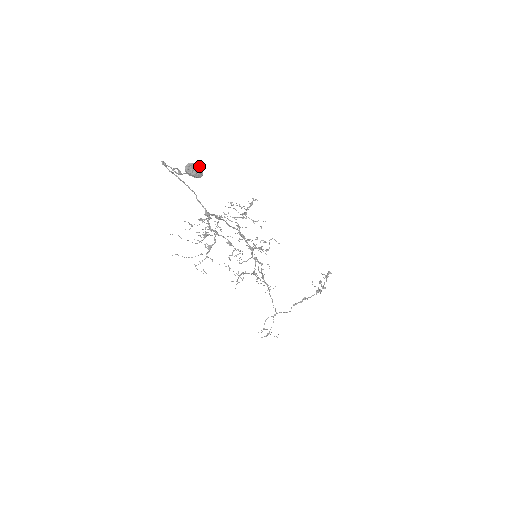
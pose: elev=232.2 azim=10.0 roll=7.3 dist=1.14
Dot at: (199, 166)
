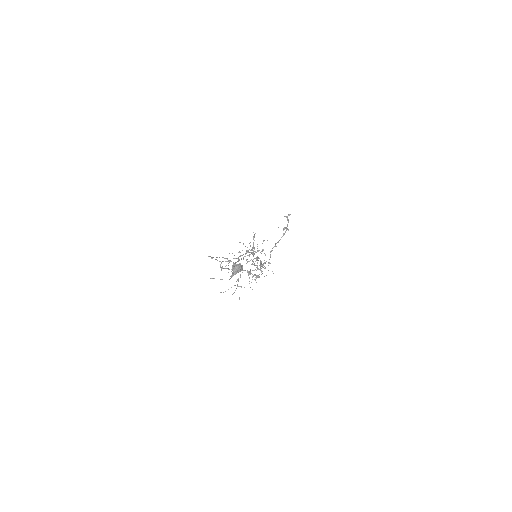
Dot at: (241, 265)
